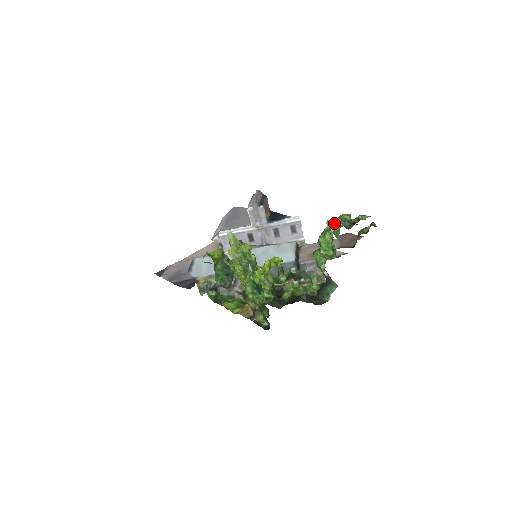
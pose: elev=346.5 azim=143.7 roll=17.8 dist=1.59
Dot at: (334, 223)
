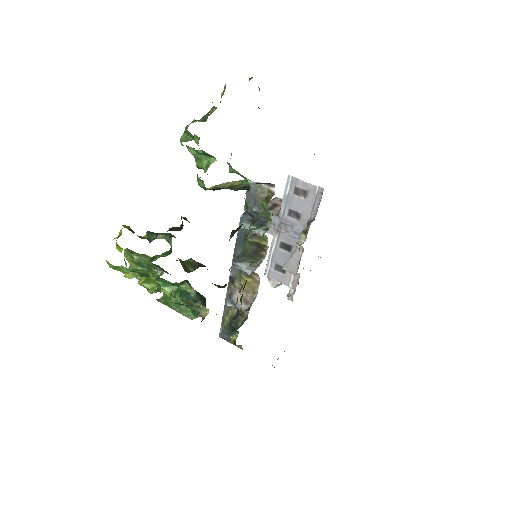
Dot at: (183, 134)
